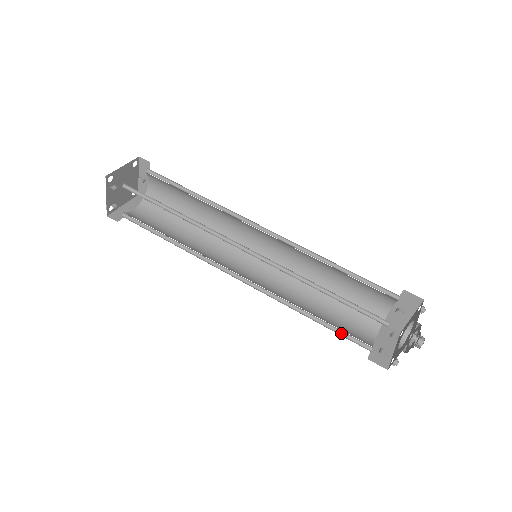
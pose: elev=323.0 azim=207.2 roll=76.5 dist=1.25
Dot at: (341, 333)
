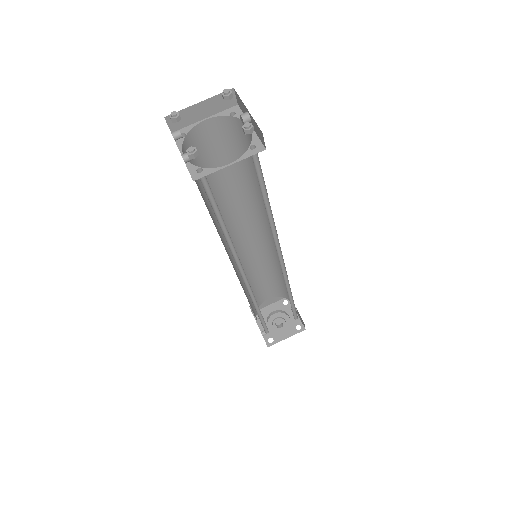
Dot at: occluded
